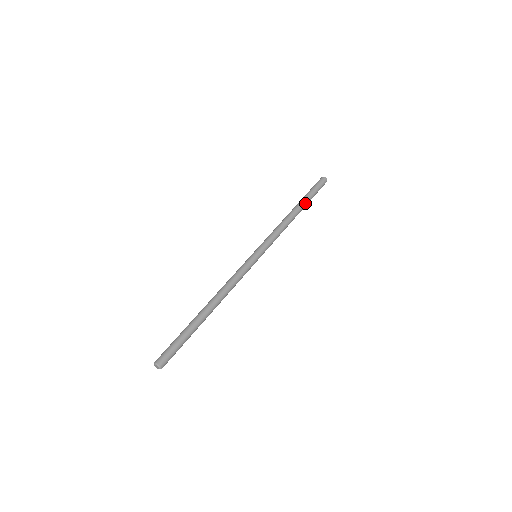
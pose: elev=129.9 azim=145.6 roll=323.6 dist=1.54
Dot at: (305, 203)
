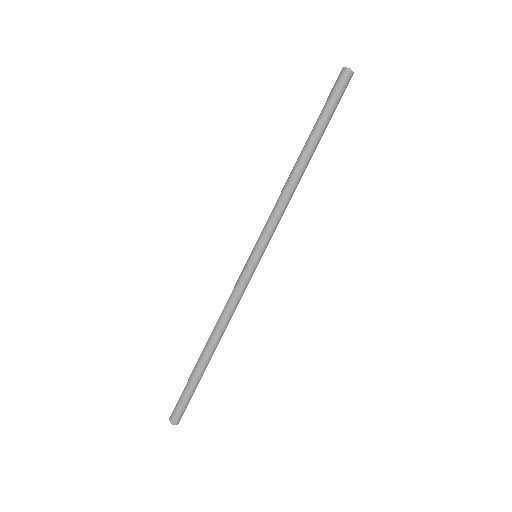
Dot at: (319, 140)
